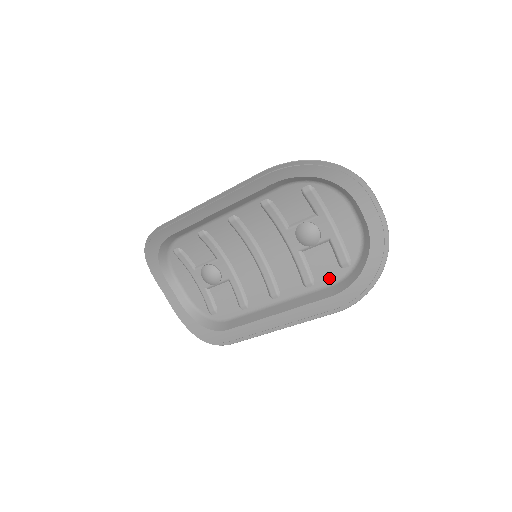
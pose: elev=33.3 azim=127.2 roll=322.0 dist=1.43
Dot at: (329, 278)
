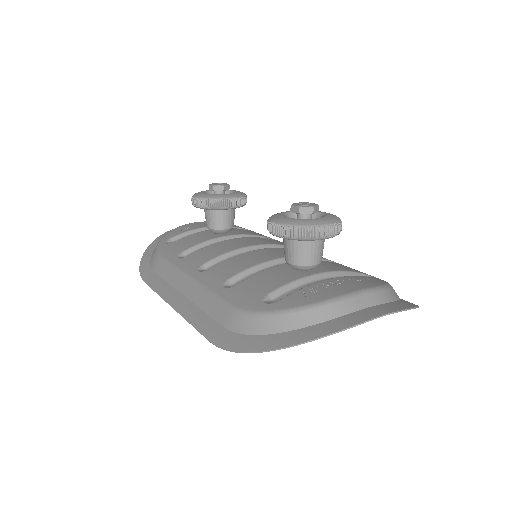
Dot at: occluded
